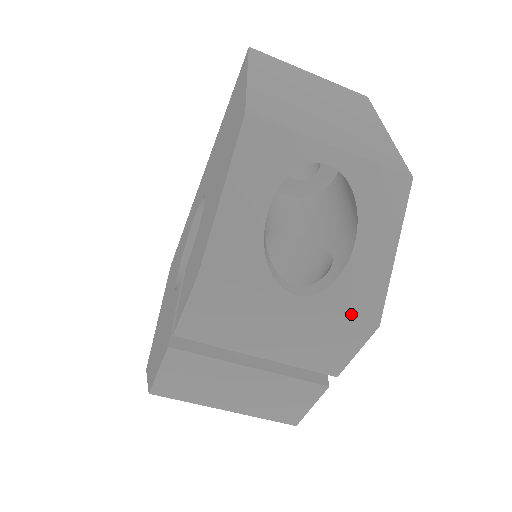
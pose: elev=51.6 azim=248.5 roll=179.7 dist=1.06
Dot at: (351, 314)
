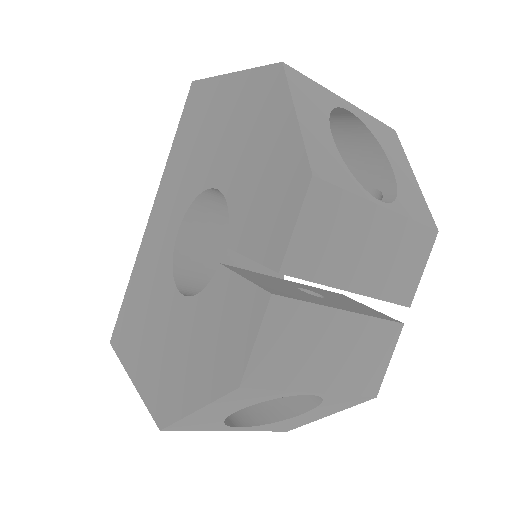
Dot at: (419, 220)
